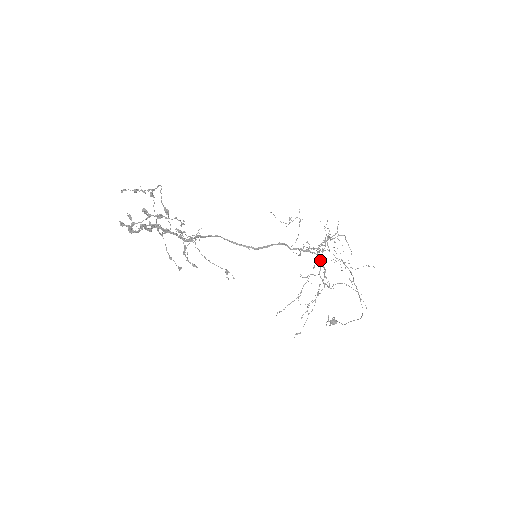
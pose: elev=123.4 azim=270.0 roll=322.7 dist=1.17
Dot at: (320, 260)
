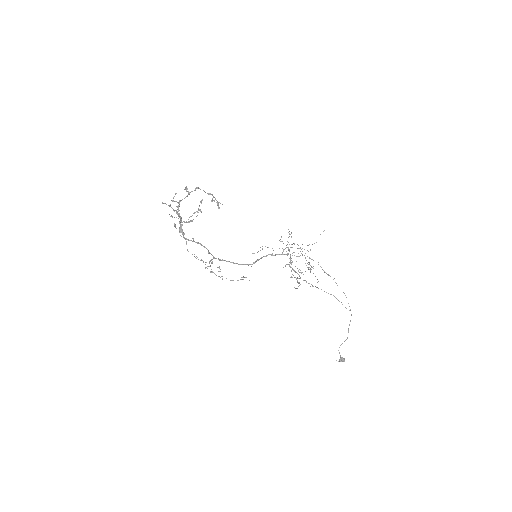
Dot at: occluded
